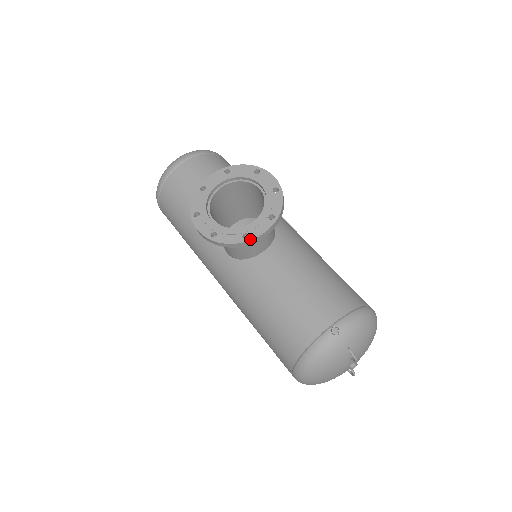
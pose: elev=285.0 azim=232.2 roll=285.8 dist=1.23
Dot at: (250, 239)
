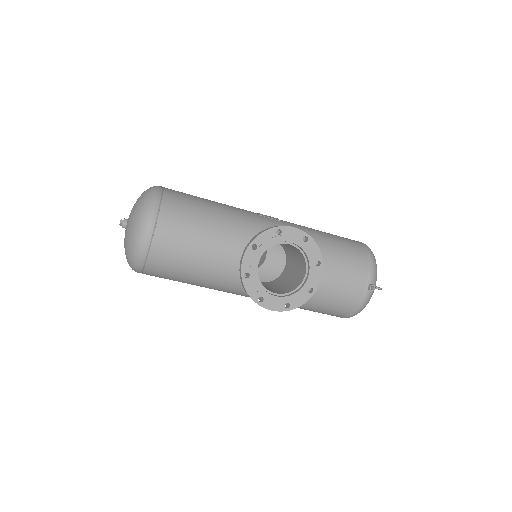
Dot at: occluded
